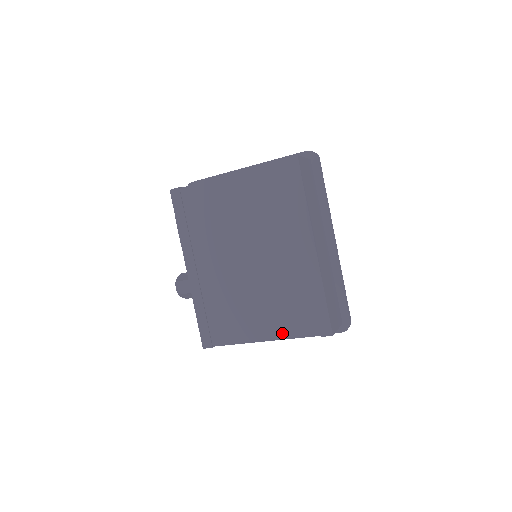
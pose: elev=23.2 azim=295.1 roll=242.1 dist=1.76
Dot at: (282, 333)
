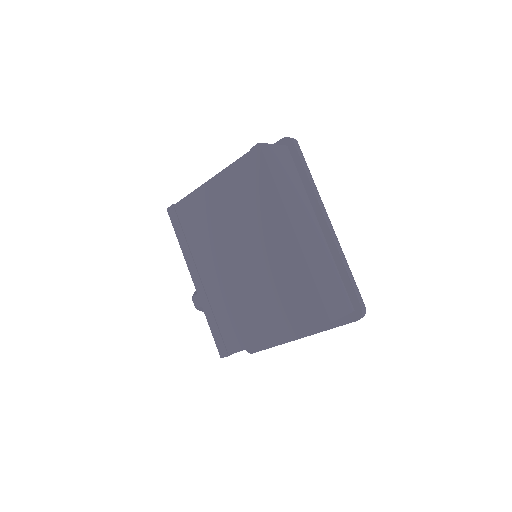
Dot at: (284, 329)
